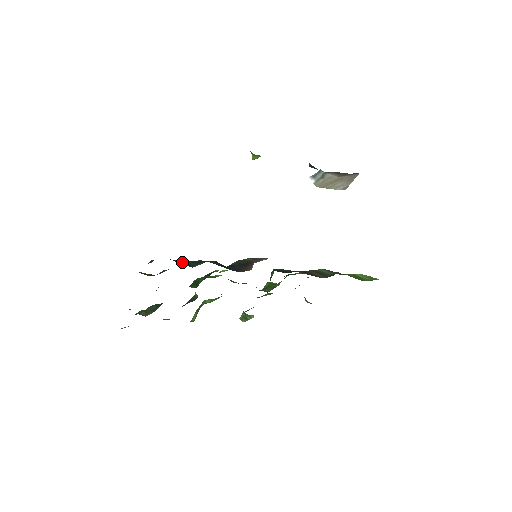
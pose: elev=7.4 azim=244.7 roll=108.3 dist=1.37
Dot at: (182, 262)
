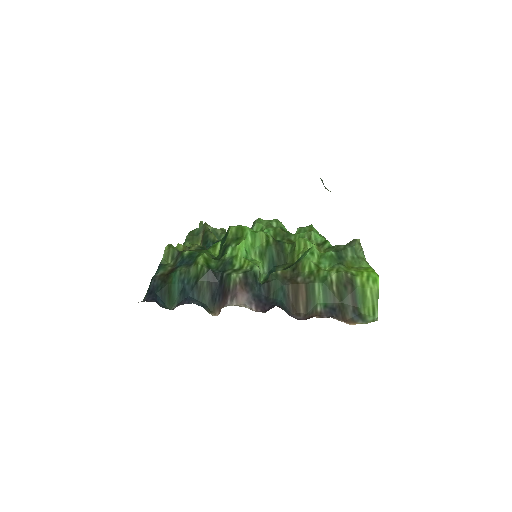
Dot at: (170, 291)
